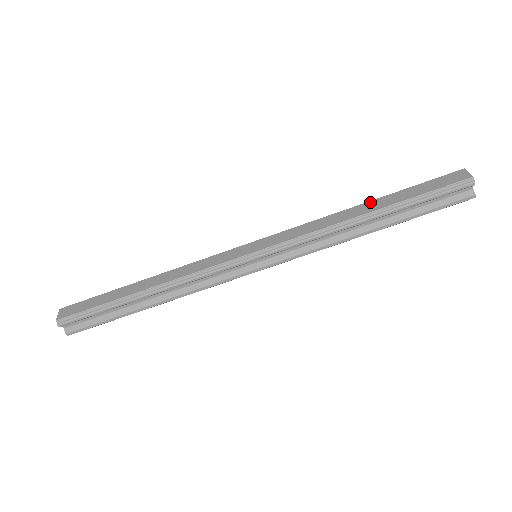
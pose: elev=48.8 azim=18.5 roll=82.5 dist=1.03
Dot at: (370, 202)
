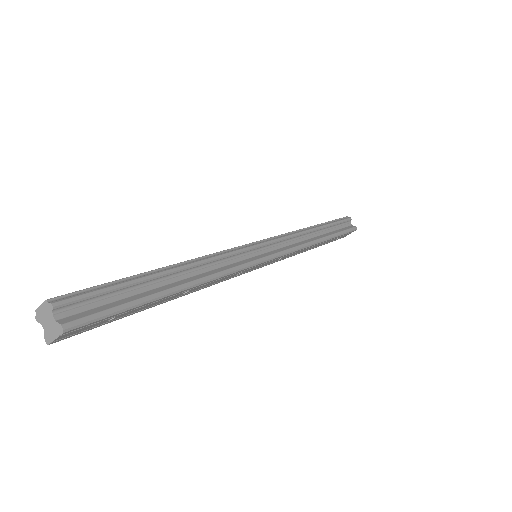
Dot at: occluded
